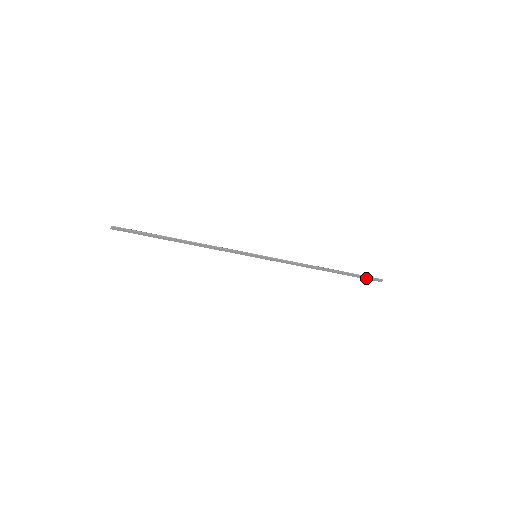
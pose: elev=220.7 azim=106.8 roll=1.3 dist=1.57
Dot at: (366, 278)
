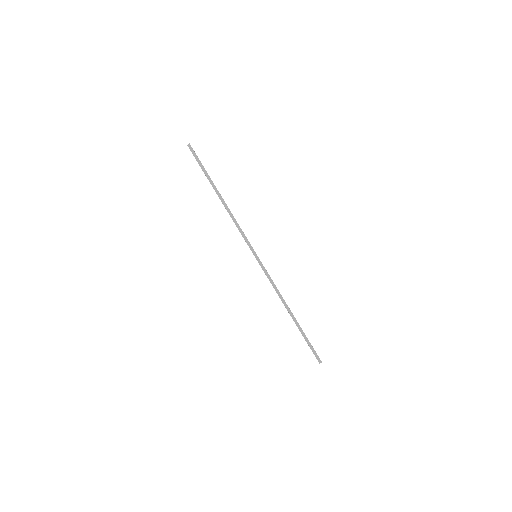
Dot at: (312, 349)
